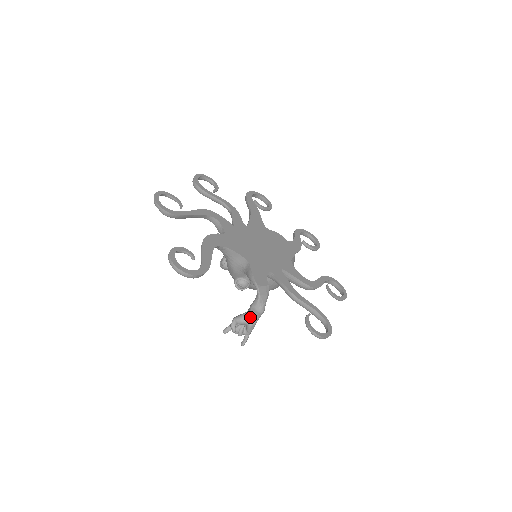
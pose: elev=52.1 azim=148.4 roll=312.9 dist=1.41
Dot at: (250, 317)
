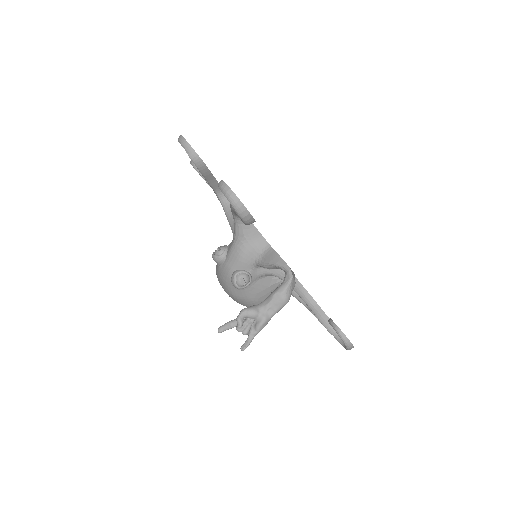
Dot at: (268, 308)
